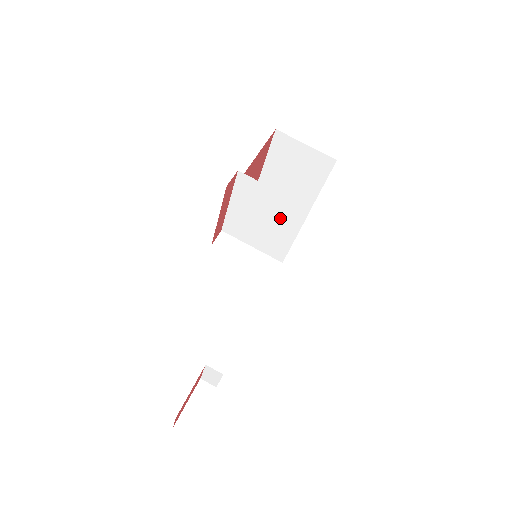
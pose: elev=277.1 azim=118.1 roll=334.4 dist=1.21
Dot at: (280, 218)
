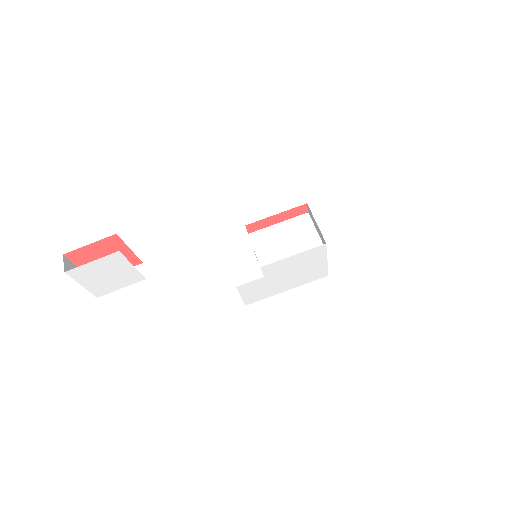
Dot at: (300, 247)
